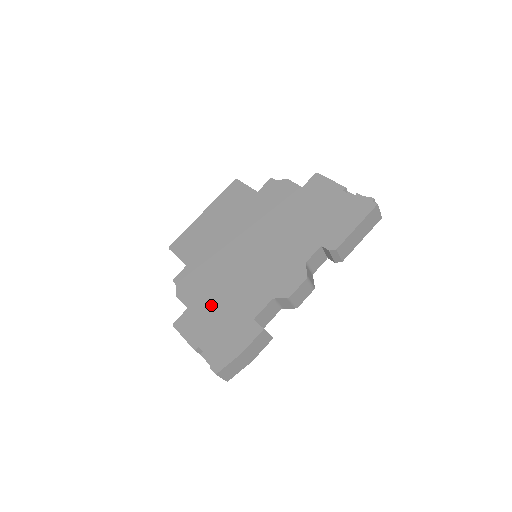
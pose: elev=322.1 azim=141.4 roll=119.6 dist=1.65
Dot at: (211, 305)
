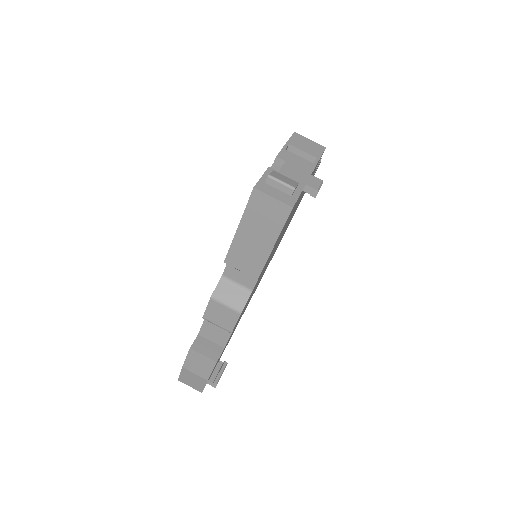
Dot at: occluded
